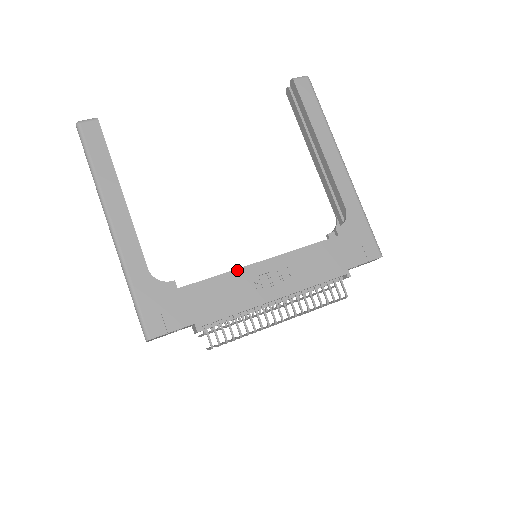
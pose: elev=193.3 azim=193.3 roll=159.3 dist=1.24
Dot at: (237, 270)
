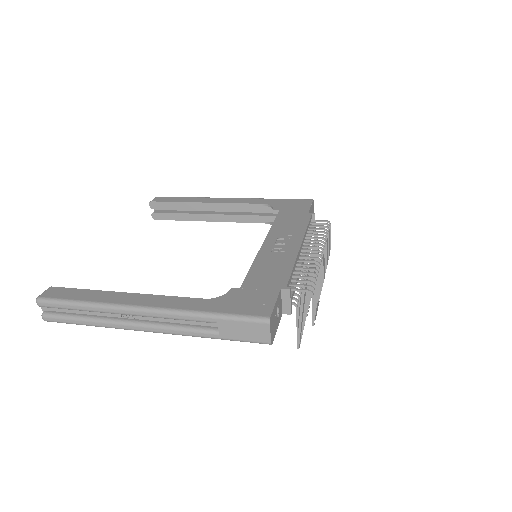
Dot at: (257, 256)
